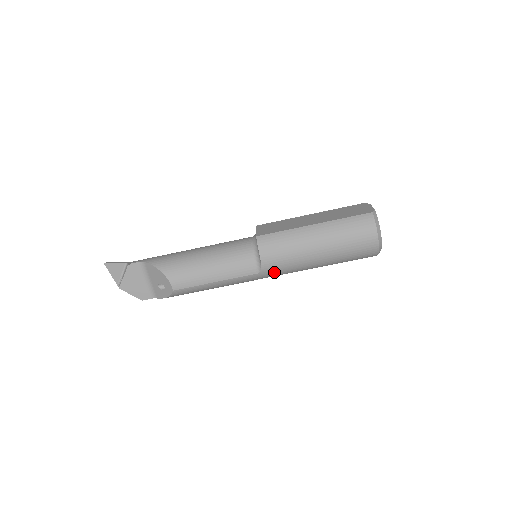
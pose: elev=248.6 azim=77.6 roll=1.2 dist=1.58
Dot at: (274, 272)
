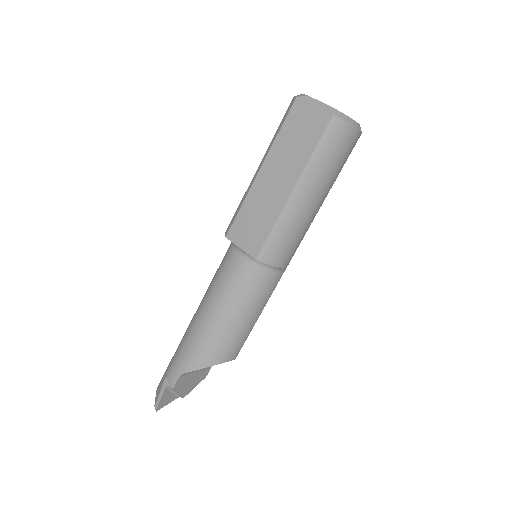
Dot at: occluded
